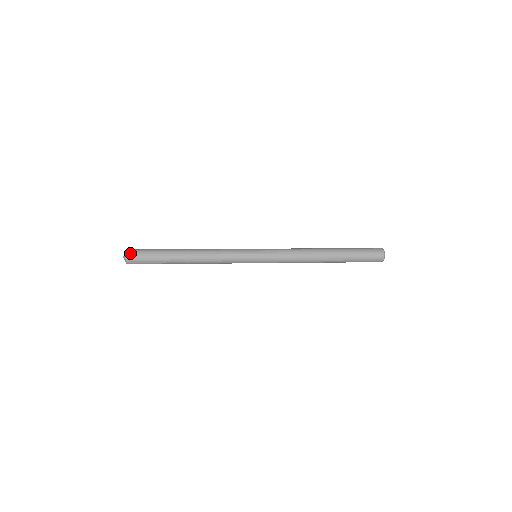
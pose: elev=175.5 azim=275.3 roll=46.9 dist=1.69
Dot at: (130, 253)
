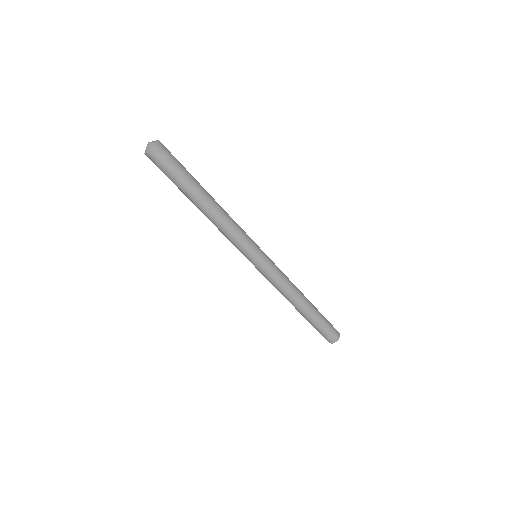
Dot at: occluded
